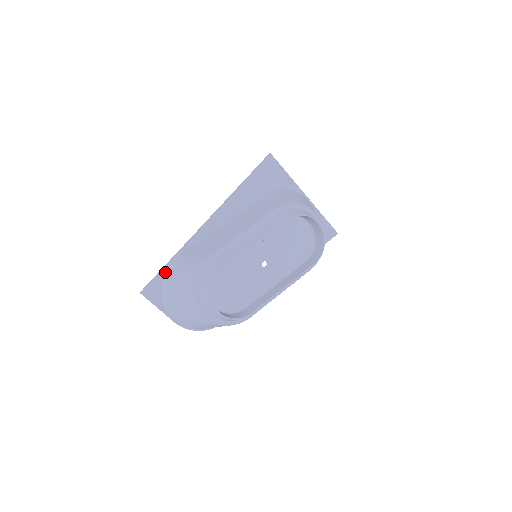
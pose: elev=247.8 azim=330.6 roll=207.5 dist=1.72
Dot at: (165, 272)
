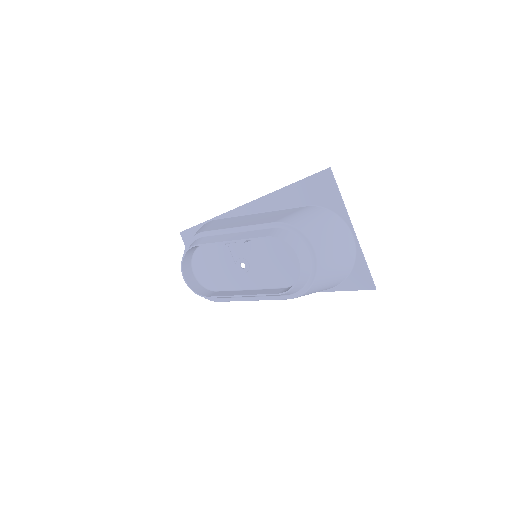
Dot at: occluded
